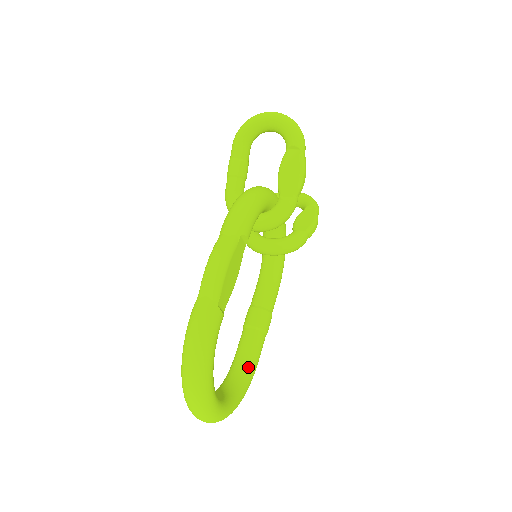
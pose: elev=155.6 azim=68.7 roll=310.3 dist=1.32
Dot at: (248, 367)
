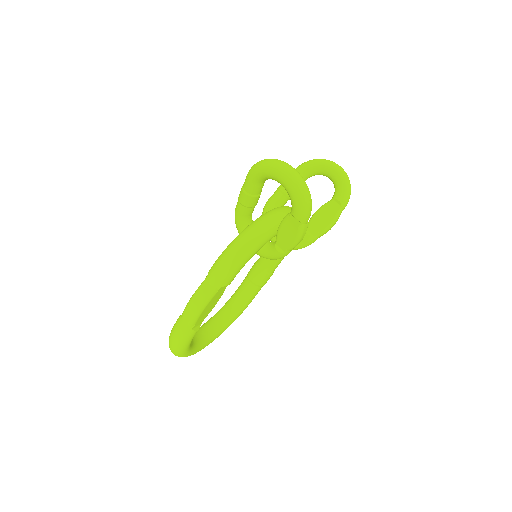
Dot at: (240, 307)
